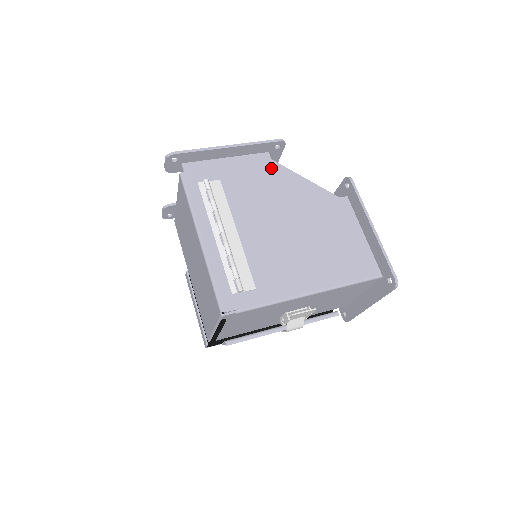
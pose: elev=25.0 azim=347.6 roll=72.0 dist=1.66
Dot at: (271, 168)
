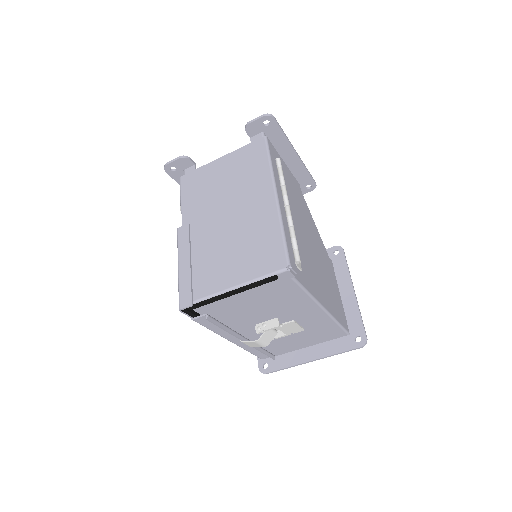
Dot at: (302, 197)
